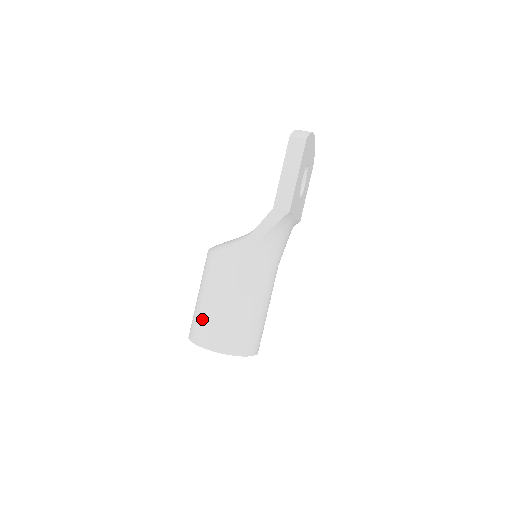
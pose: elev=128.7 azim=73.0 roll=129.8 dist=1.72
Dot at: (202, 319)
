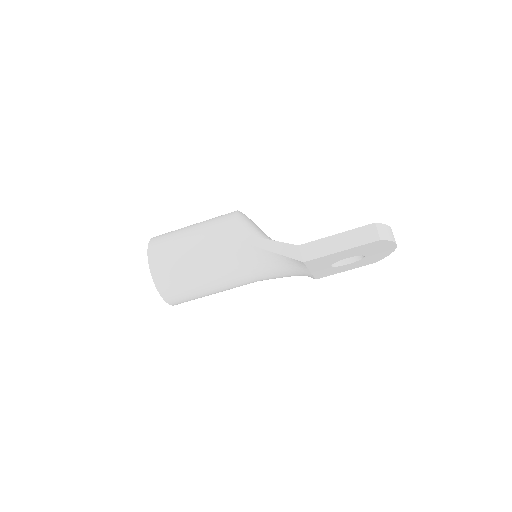
Dot at: (172, 239)
